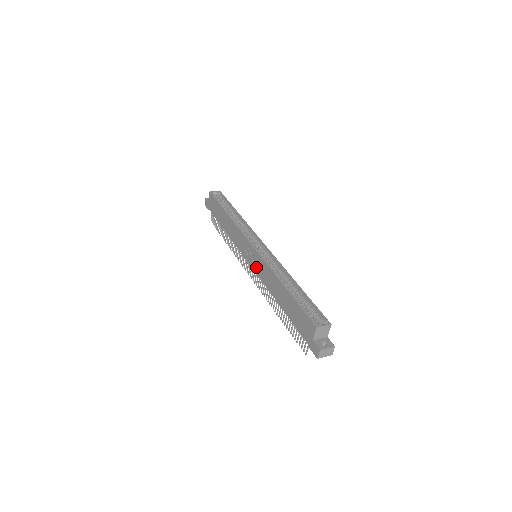
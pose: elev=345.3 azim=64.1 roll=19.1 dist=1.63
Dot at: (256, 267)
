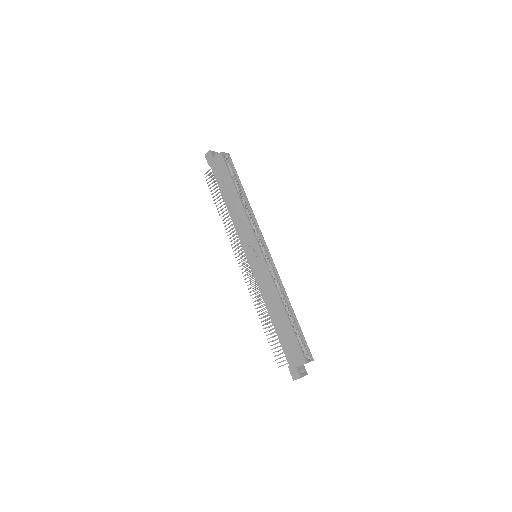
Dot at: (257, 271)
